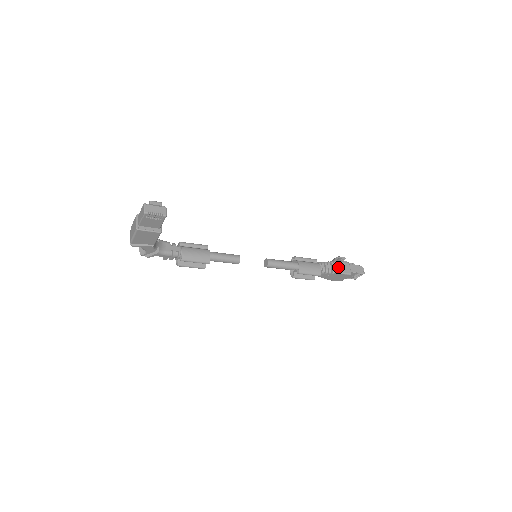
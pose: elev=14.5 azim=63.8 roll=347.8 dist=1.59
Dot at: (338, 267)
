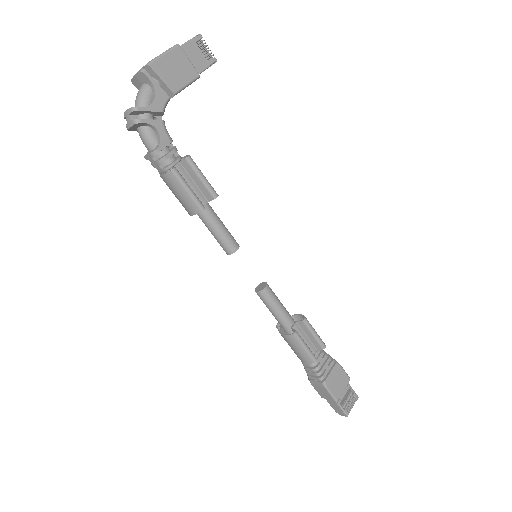
Dot at: occluded
